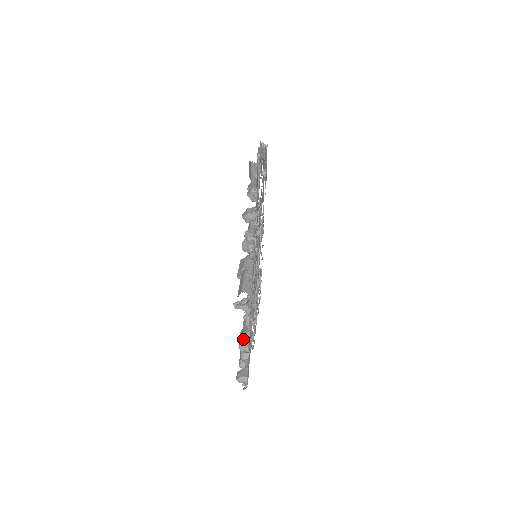
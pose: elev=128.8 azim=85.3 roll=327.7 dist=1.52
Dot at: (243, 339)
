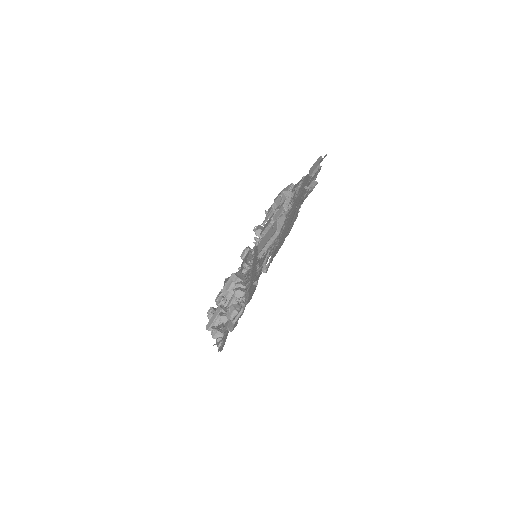
Dot at: occluded
